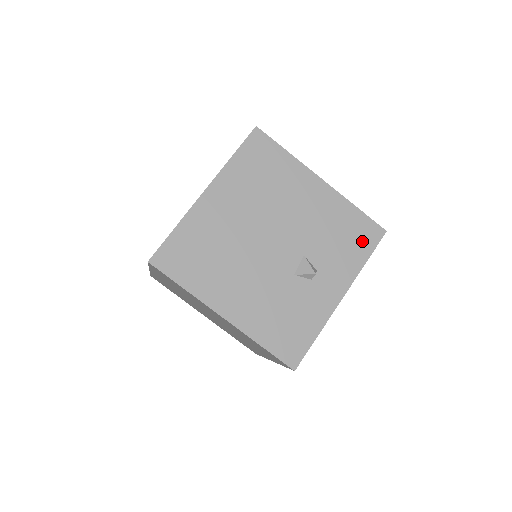
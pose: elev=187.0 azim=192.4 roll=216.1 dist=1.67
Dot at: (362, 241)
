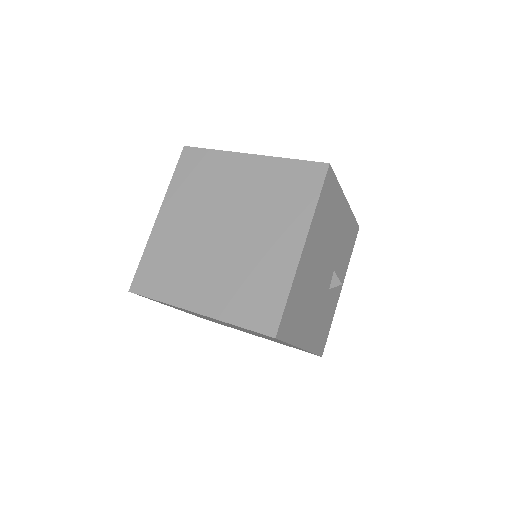
Dot at: (352, 242)
